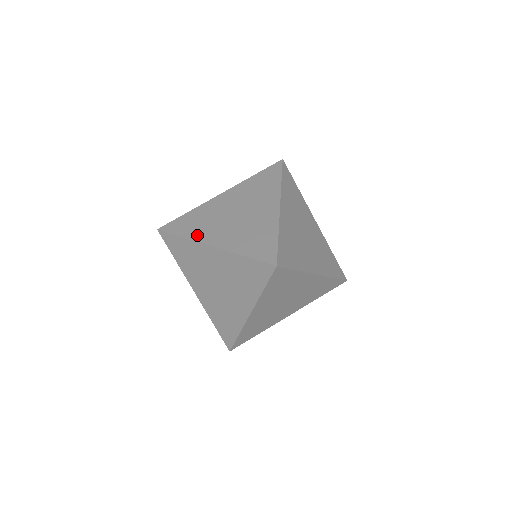
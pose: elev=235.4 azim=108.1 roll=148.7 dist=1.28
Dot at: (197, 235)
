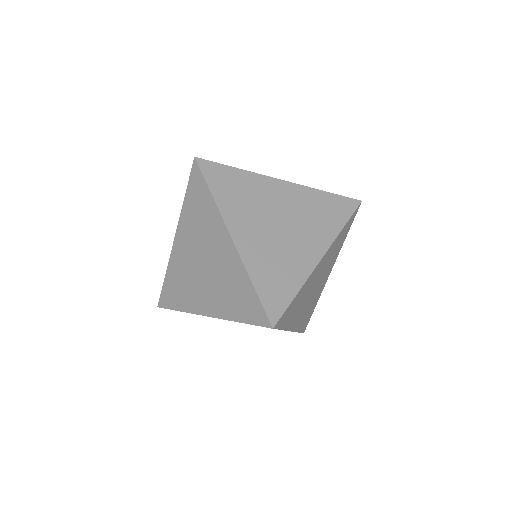
Dot at: (228, 209)
